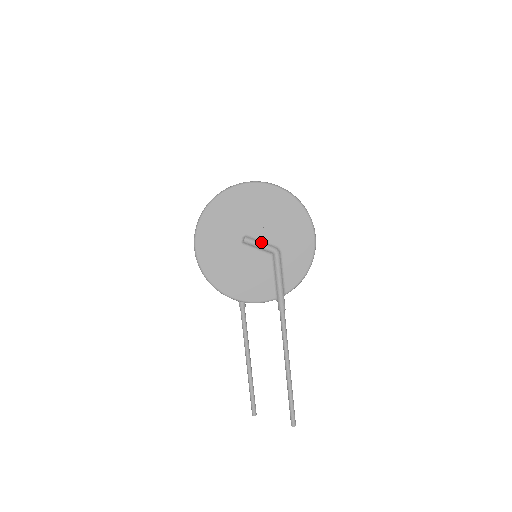
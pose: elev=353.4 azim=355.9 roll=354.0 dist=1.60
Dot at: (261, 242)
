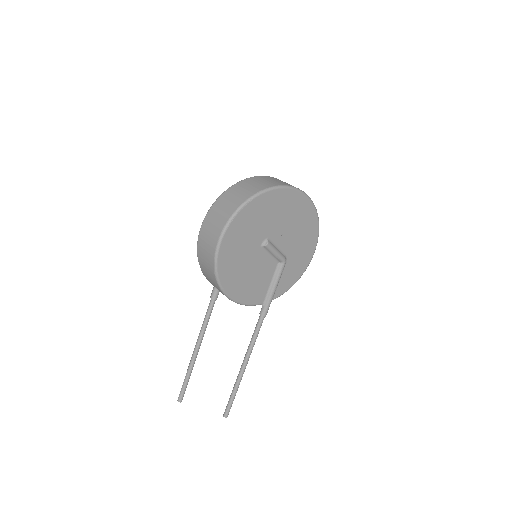
Dot at: (277, 249)
